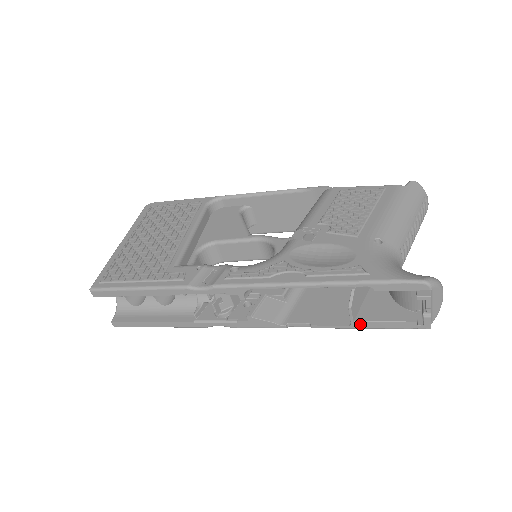
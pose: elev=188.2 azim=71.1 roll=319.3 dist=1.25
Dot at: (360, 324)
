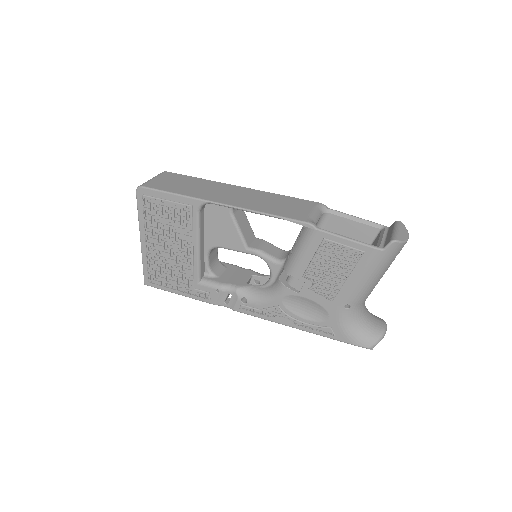
Dot at: occluded
